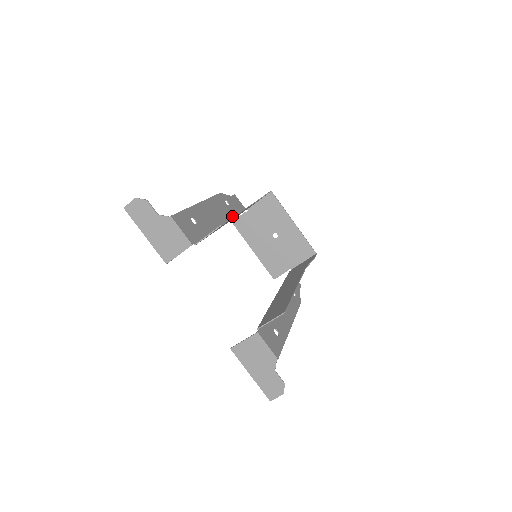
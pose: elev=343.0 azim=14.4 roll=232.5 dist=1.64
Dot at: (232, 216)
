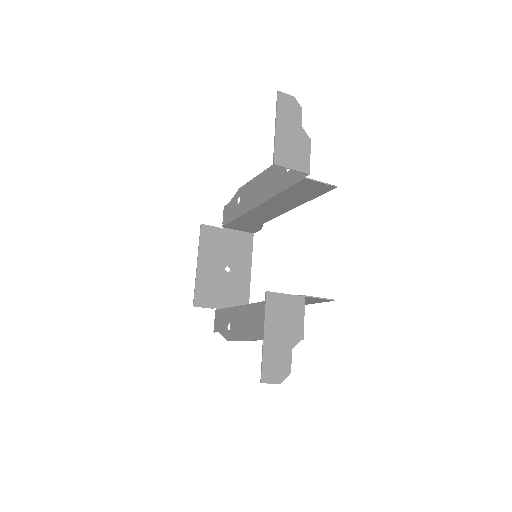
Dot at: (243, 212)
